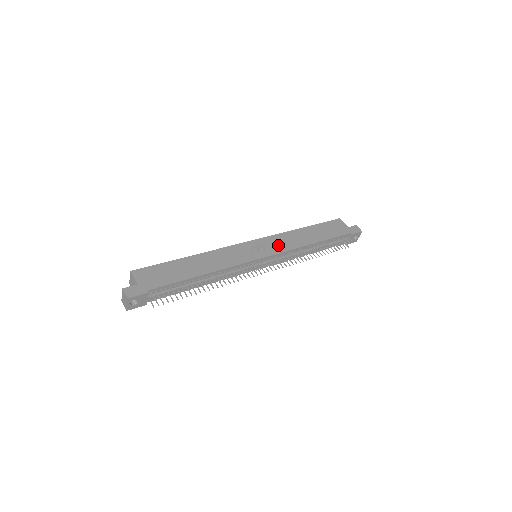
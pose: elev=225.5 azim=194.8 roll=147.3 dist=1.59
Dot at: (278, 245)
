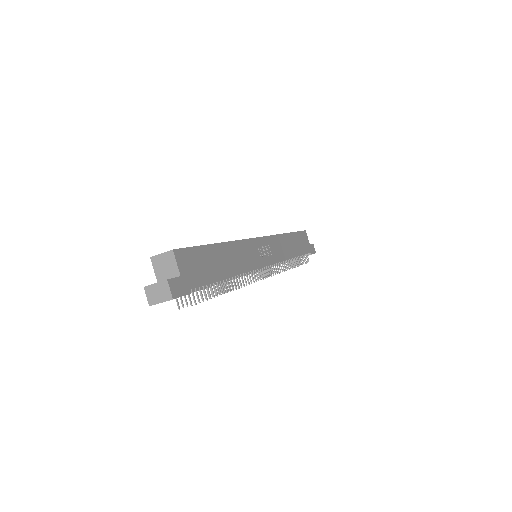
Dot at: (276, 251)
